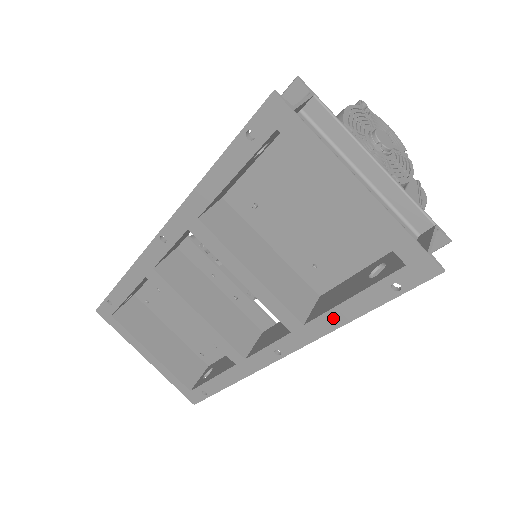
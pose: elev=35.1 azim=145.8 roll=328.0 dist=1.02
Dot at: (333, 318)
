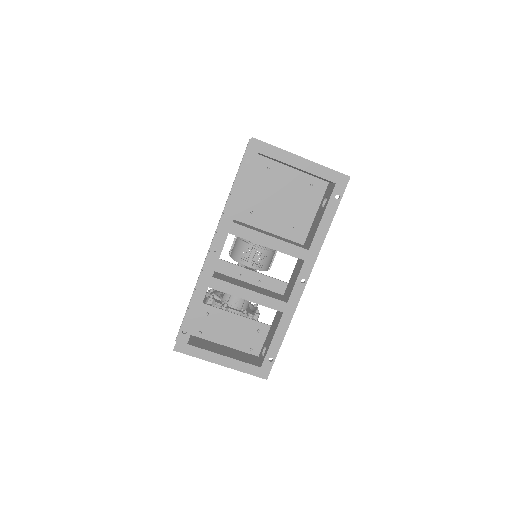
Dot at: (320, 234)
